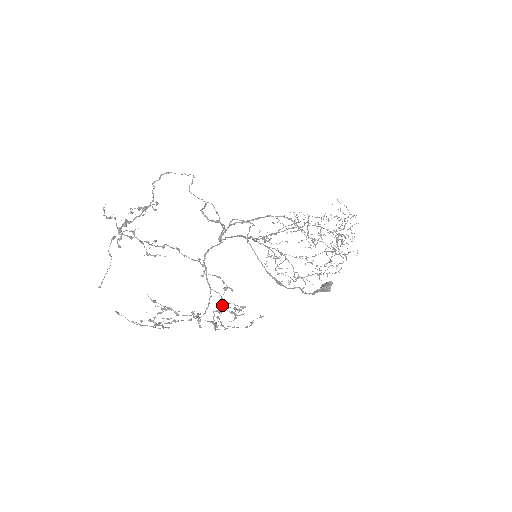
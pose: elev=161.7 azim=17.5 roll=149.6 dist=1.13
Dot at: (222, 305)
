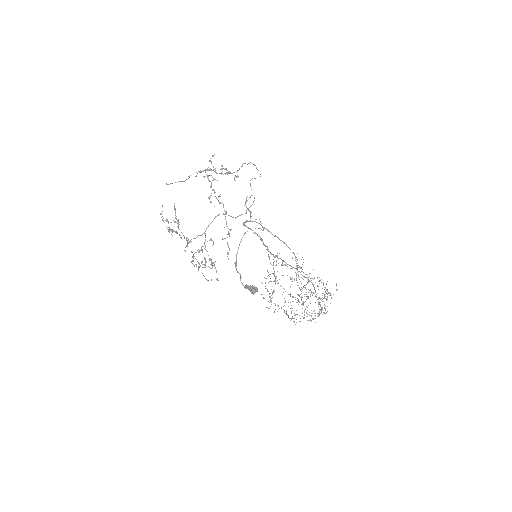
Dot at: (214, 262)
